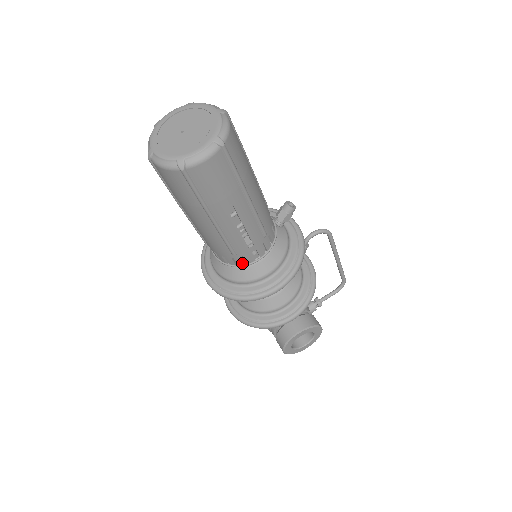
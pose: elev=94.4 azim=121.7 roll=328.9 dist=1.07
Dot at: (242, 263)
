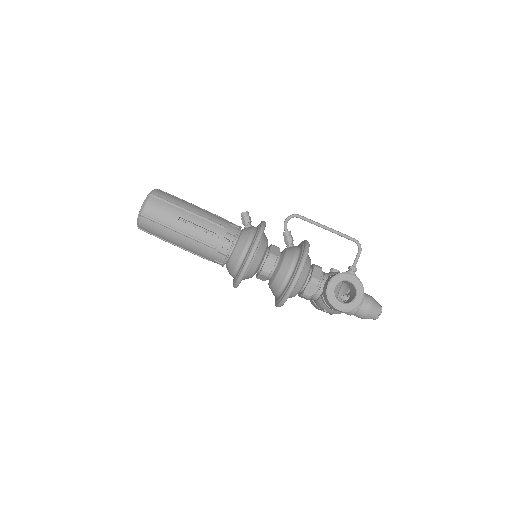
Dot at: (227, 252)
